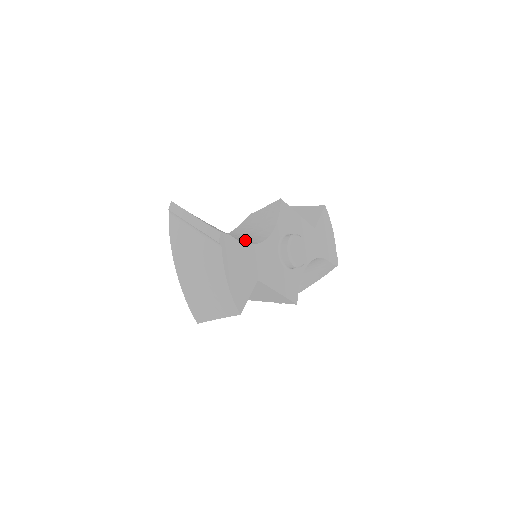
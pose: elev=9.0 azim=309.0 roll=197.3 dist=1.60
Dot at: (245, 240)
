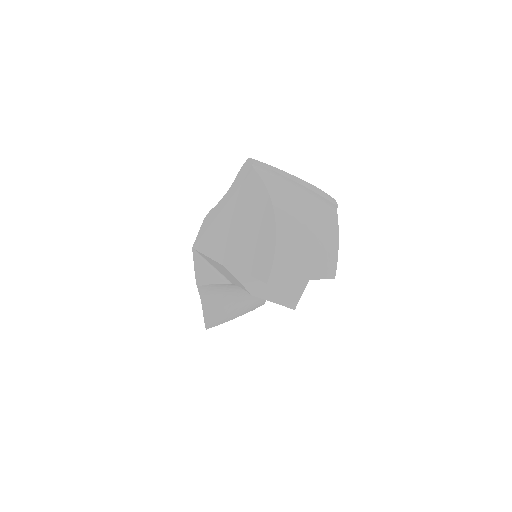
Dot at: occluded
